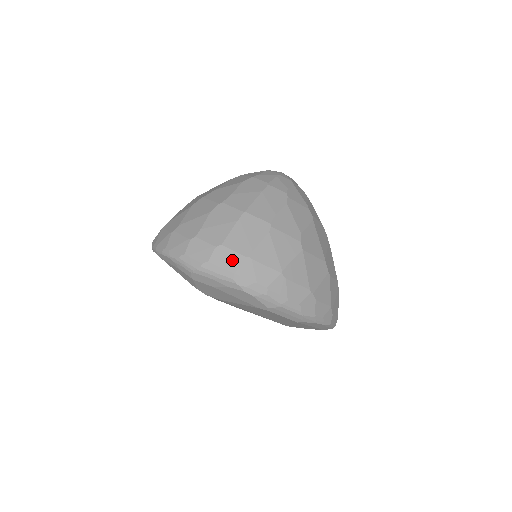
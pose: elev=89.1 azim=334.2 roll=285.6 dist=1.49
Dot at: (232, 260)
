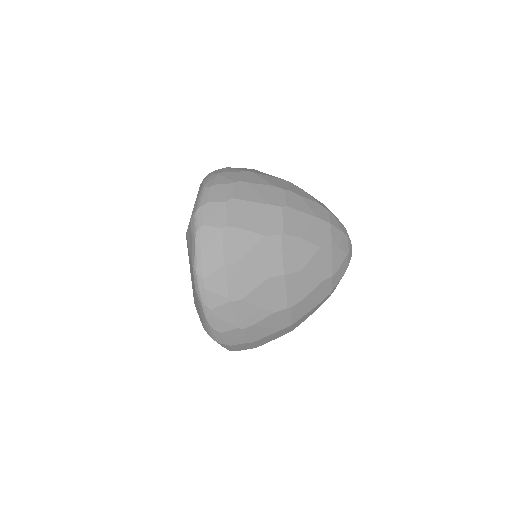
Dot at: (245, 348)
